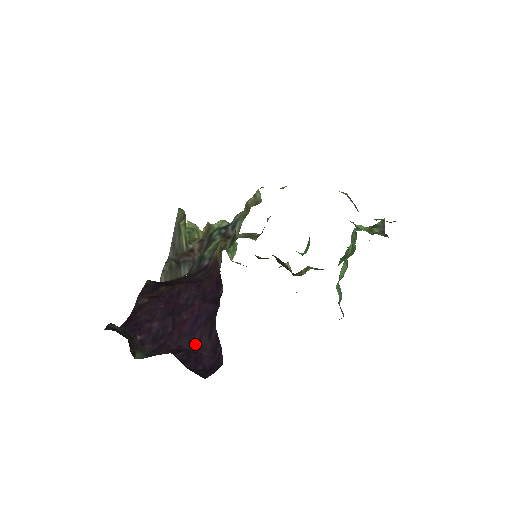
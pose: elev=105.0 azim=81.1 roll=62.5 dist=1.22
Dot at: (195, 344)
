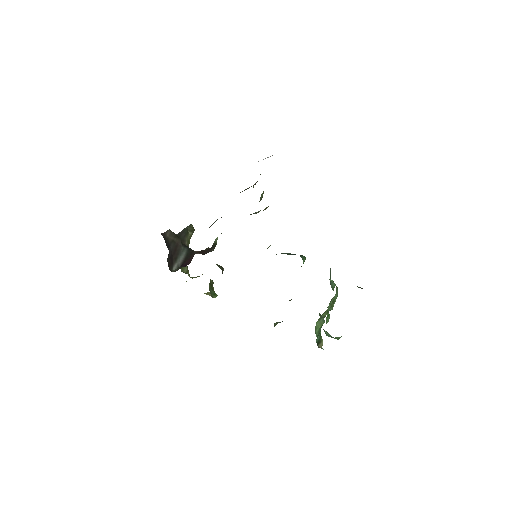
Dot at: occluded
